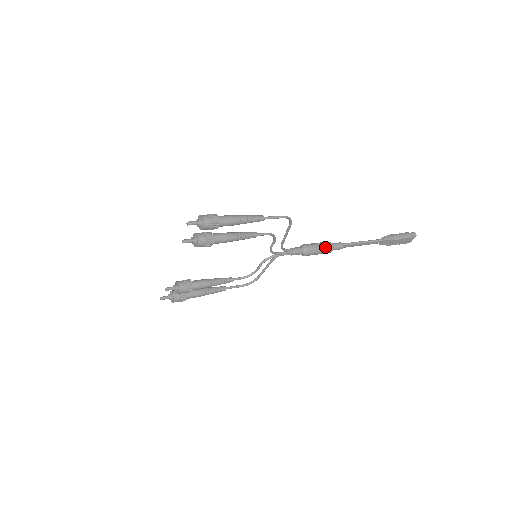
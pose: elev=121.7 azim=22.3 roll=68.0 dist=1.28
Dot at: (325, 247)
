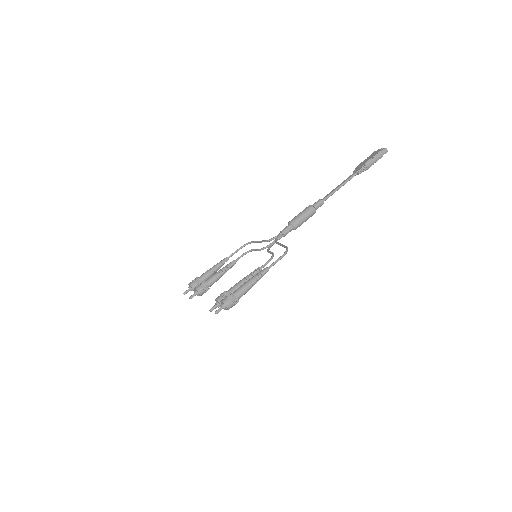
Dot at: (309, 216)
